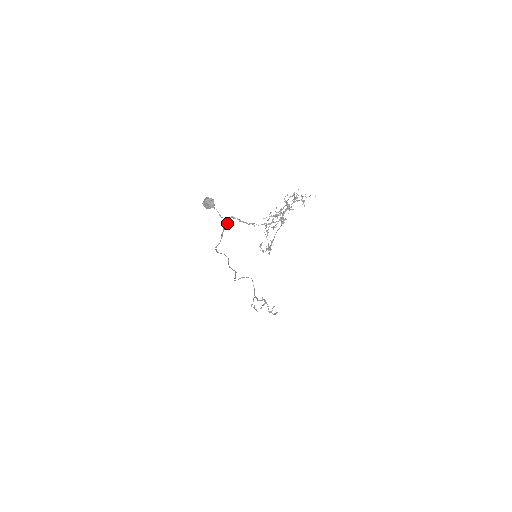
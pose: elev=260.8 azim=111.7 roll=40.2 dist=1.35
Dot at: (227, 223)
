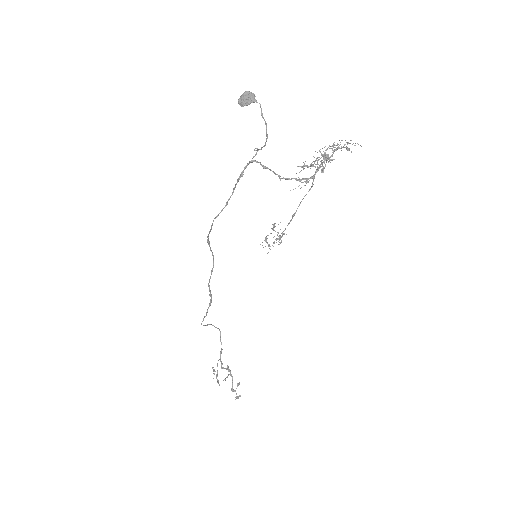
Dot at: (266, 132)
